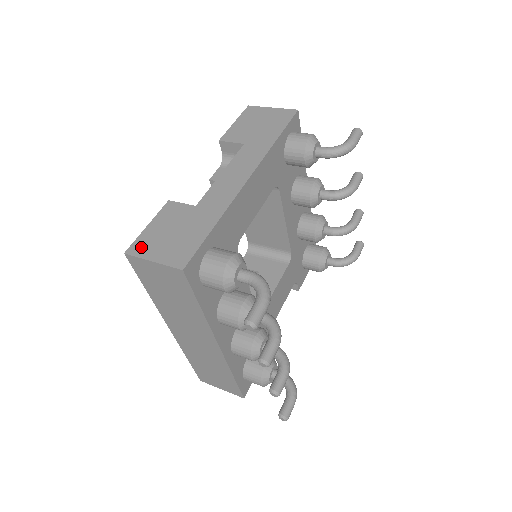
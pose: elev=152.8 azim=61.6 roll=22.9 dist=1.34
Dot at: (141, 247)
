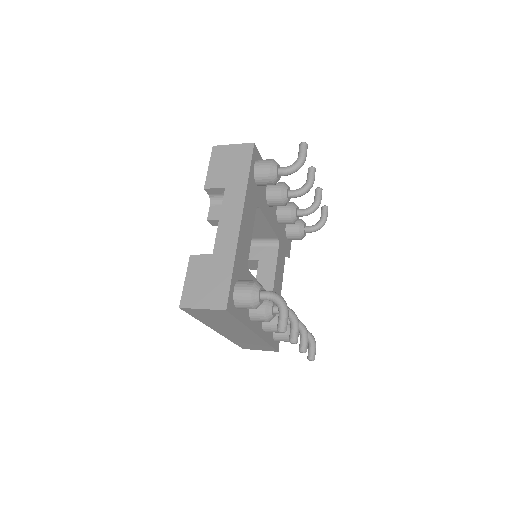
Dot at: (189, 300)
